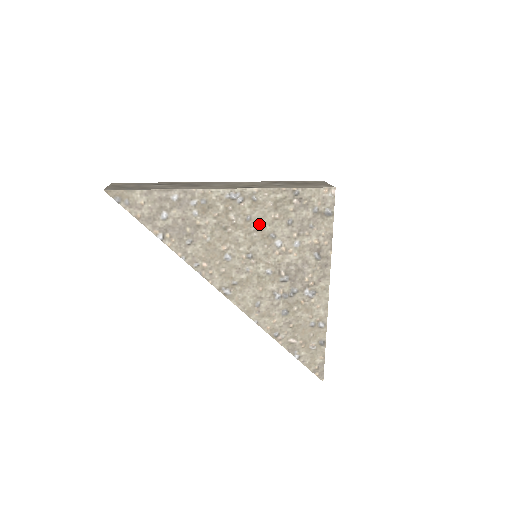
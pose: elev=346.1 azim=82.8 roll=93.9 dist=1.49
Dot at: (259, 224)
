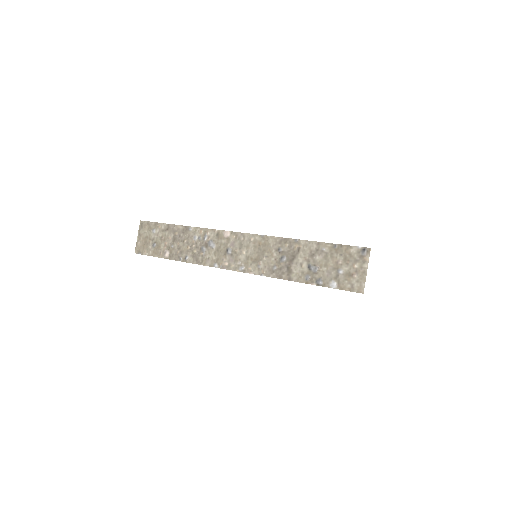
Dot at: occluded
